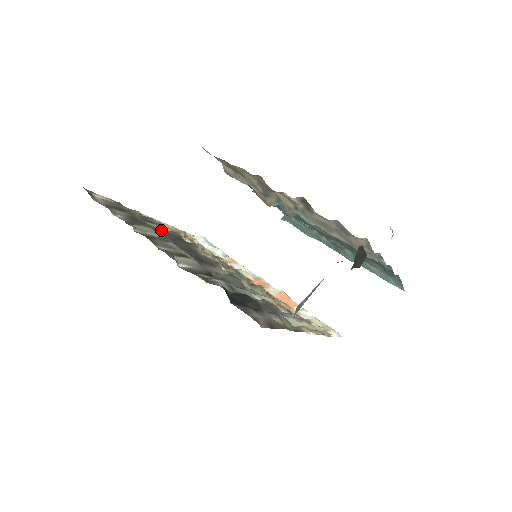
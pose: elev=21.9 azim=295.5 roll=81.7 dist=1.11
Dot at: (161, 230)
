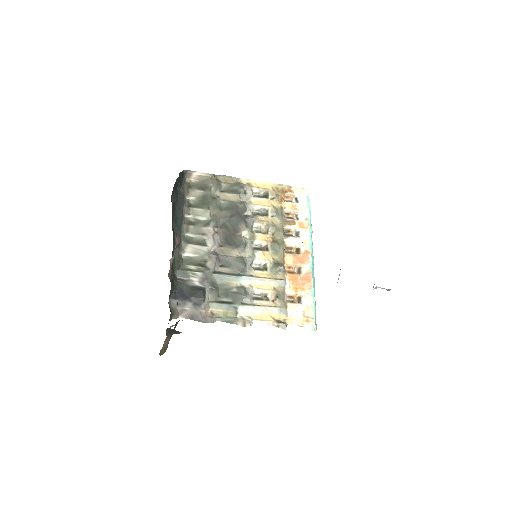
Dot at: (232, 203)
